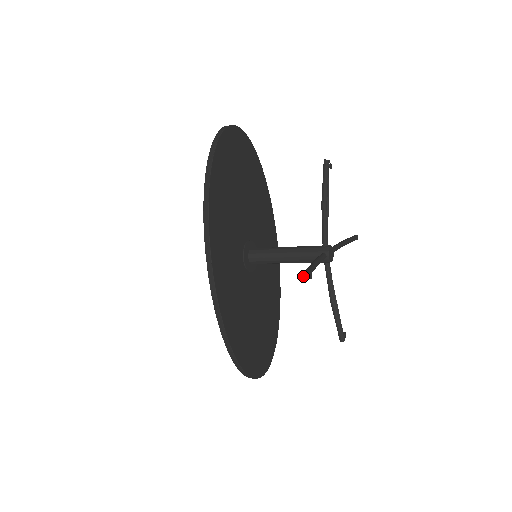
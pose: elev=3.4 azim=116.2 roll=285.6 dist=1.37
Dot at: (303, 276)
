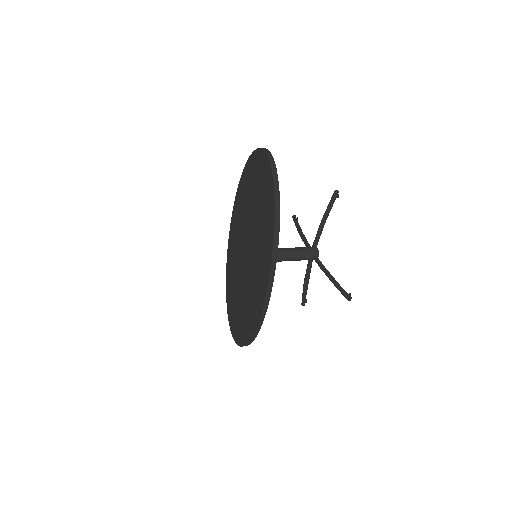
Dot at: (350, 298)
